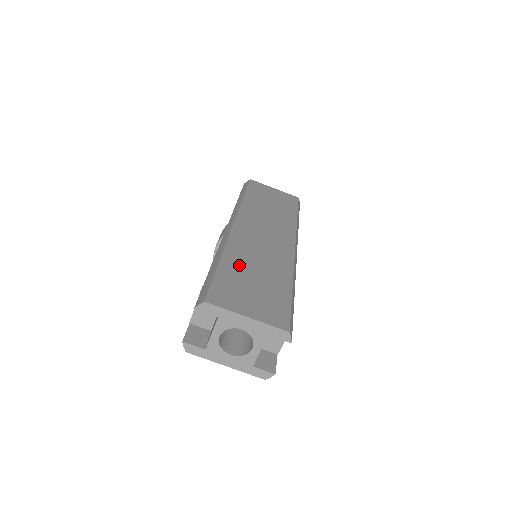
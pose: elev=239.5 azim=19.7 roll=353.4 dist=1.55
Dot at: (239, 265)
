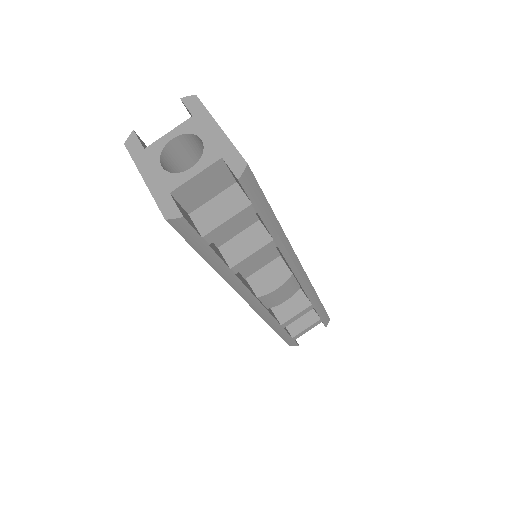
Dot at: occluded
